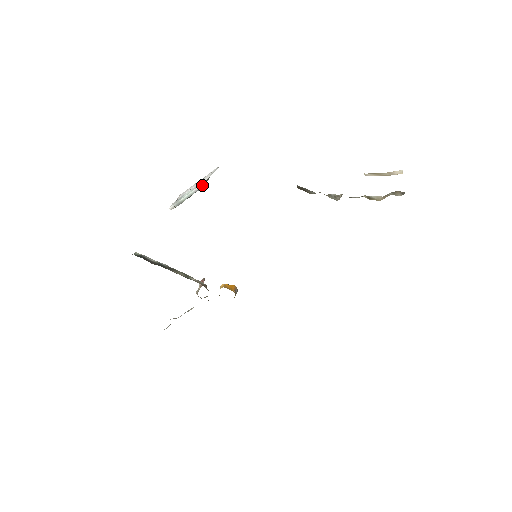
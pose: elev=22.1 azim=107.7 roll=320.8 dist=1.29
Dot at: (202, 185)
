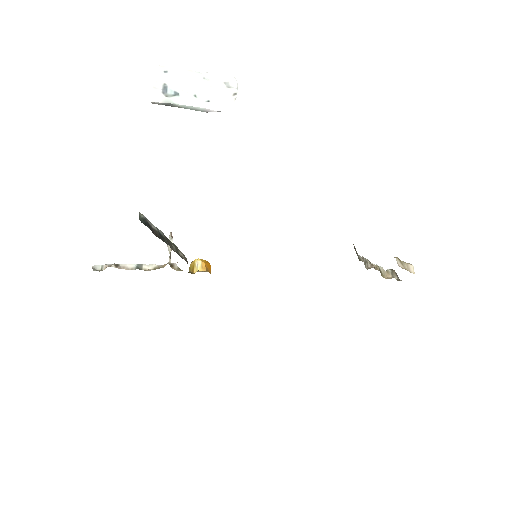
Dot at: (220, 111)
